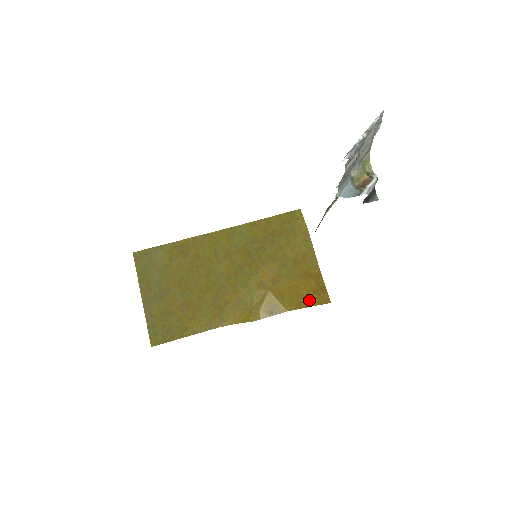
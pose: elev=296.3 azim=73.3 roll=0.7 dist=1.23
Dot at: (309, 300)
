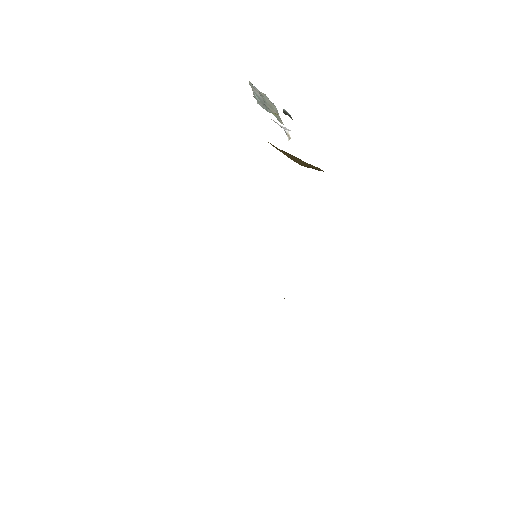
Dot at: occluded
